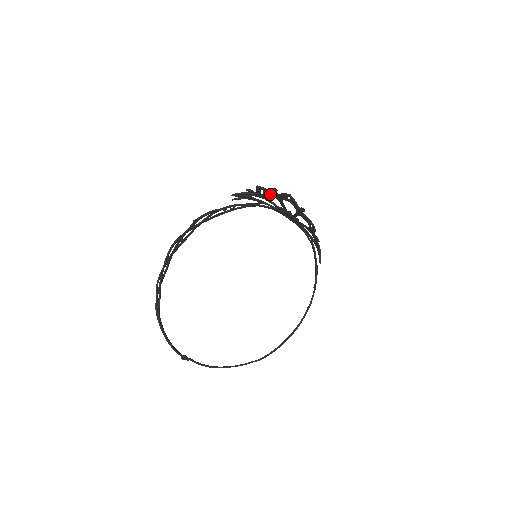
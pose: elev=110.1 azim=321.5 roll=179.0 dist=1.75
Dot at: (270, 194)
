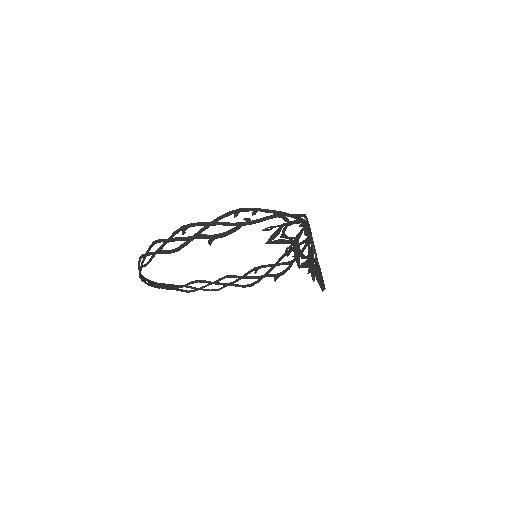
Dot at: occluded
